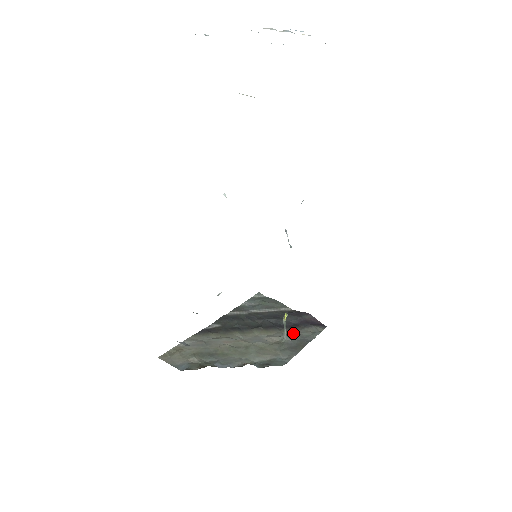
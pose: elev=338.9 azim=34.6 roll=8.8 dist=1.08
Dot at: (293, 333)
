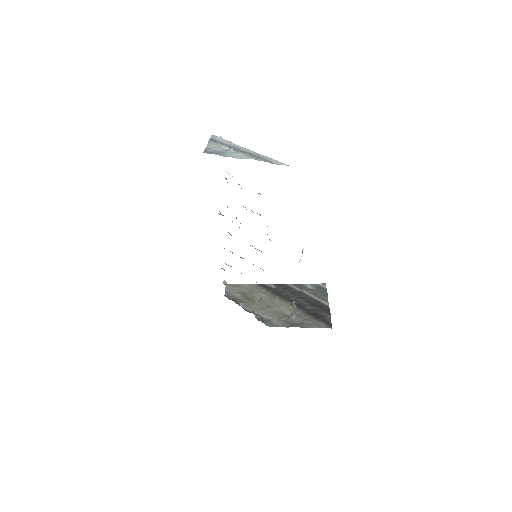
Dot at: (304, 317)
